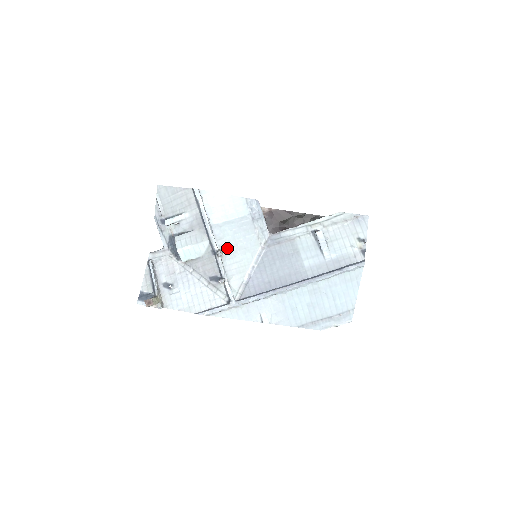
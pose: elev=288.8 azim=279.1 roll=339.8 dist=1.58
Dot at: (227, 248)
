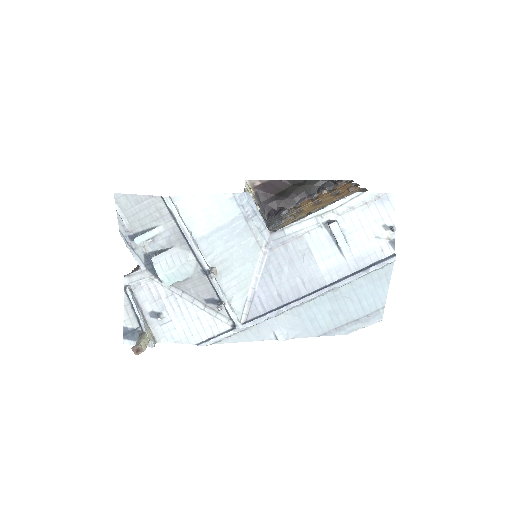
Dot at: (220, 263)
